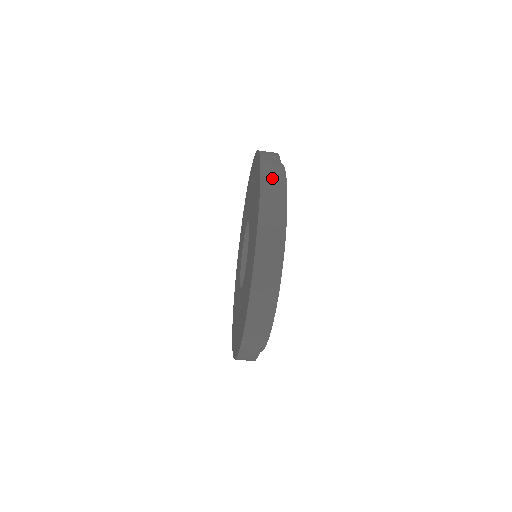
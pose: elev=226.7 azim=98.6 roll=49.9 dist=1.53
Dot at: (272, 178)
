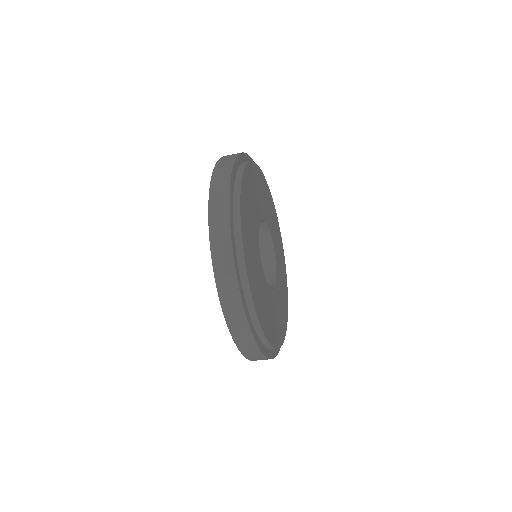
Dot at: (240, 328)
